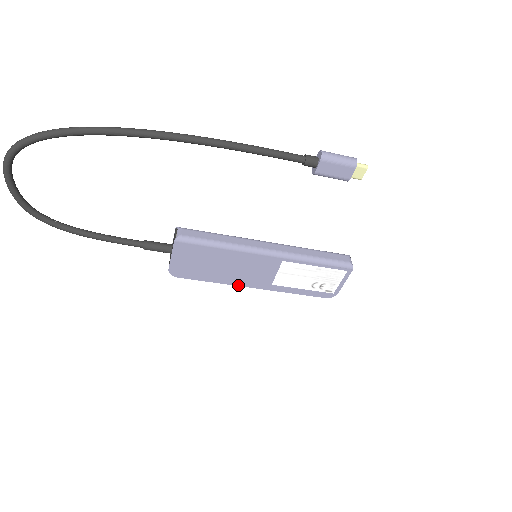
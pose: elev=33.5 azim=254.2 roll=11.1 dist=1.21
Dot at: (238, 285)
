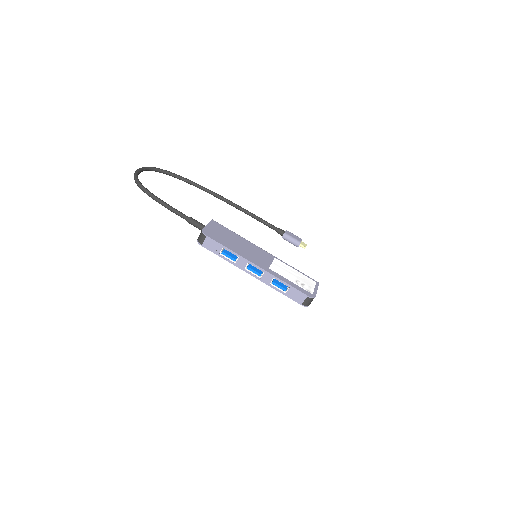
Dot at: (246, 259)
